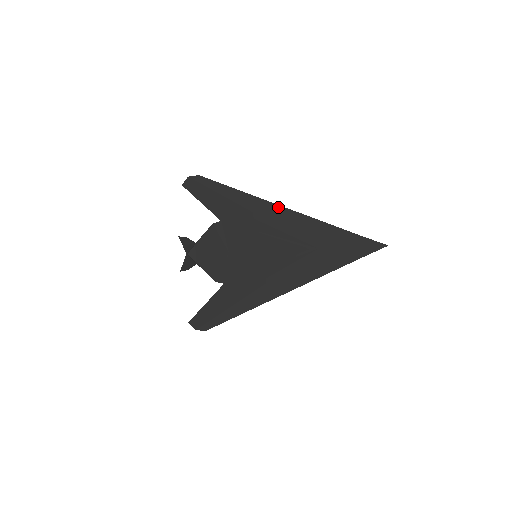
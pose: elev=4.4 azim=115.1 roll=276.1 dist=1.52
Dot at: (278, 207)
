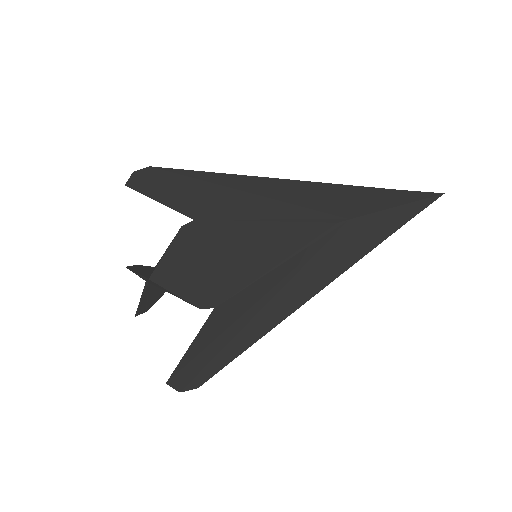
Dot at: (276, 181)
